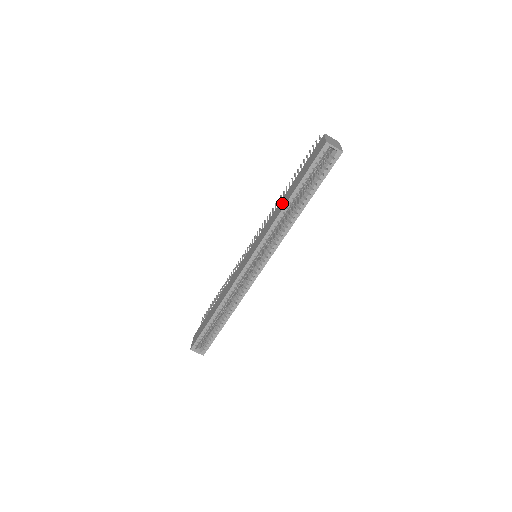
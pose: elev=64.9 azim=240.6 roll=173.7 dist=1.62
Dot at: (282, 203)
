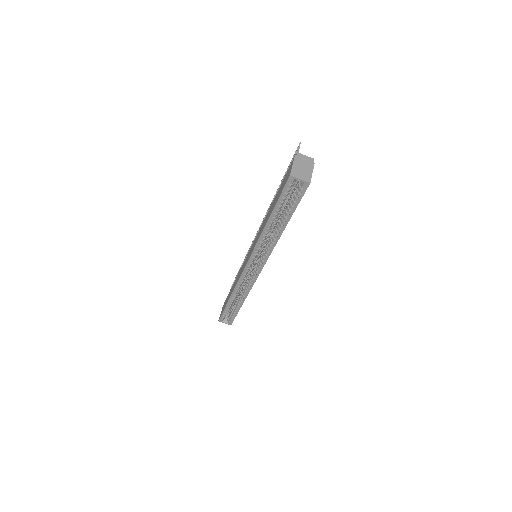
Dot at: (266, 219)
